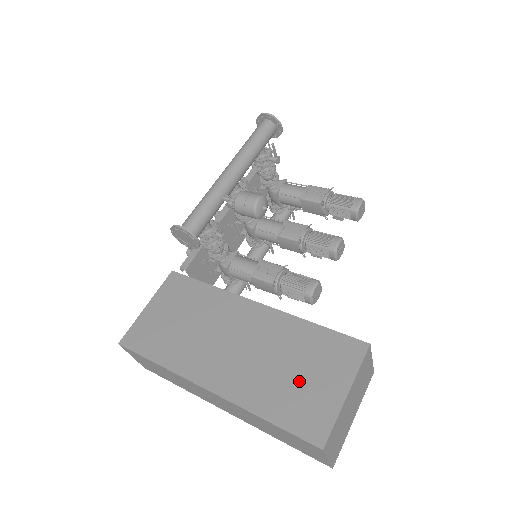
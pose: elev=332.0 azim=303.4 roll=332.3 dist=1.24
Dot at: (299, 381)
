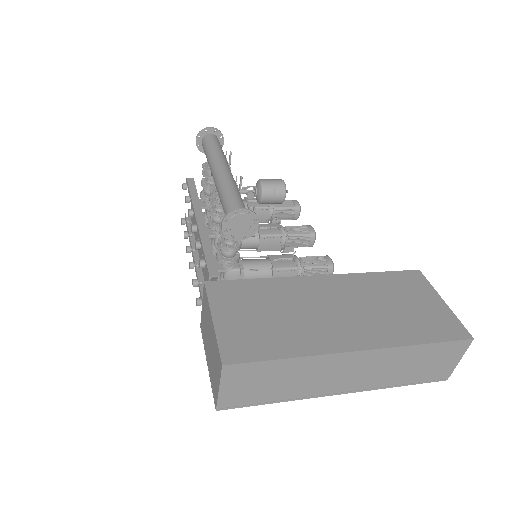
Dot at: (411, 309)
